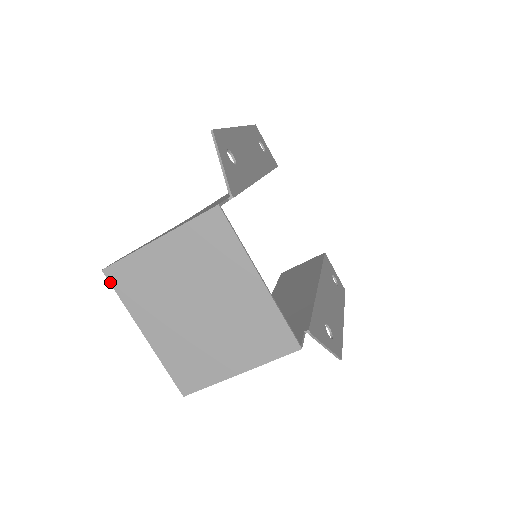
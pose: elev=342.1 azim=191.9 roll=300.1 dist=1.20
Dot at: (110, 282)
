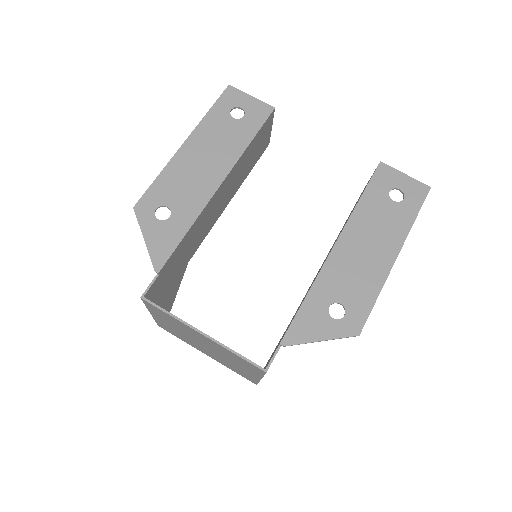
Dot at: (167, 331)
